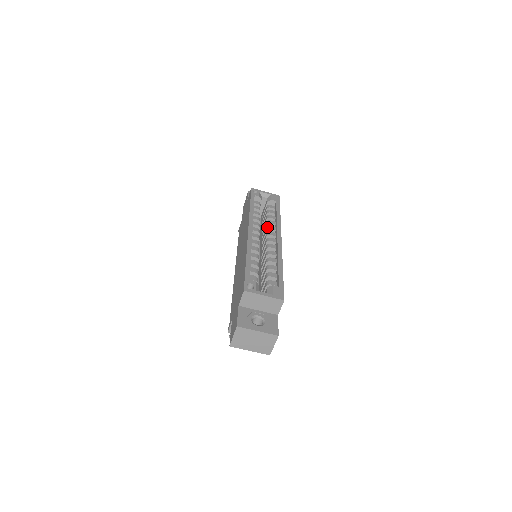
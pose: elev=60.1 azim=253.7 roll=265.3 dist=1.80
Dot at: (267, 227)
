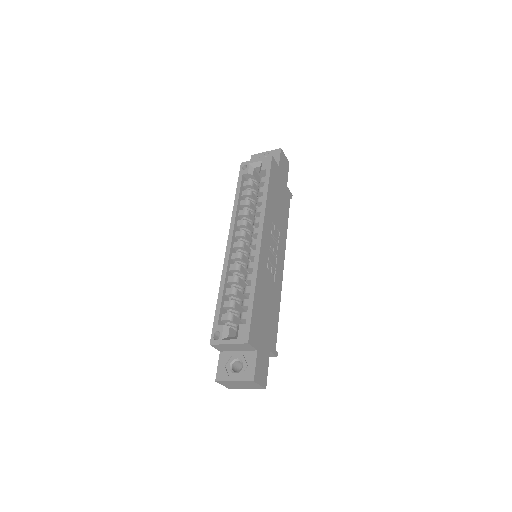
Dot at: occluded
